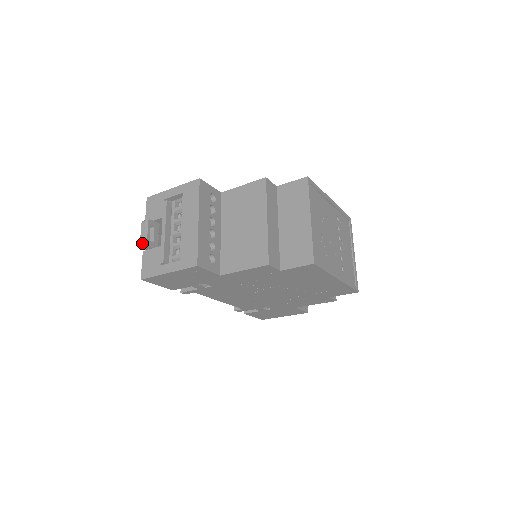
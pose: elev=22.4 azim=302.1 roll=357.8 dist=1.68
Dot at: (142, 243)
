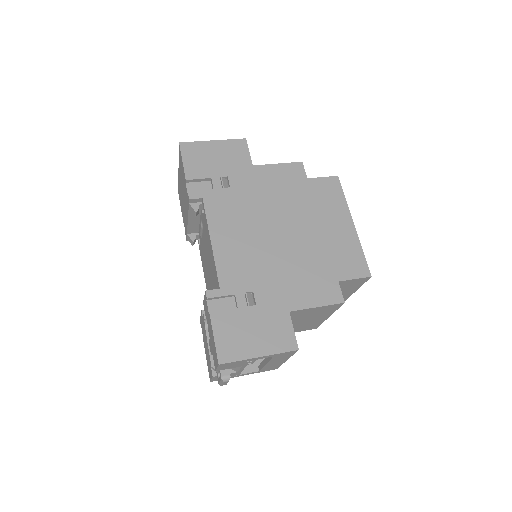
Dot at: occluded
